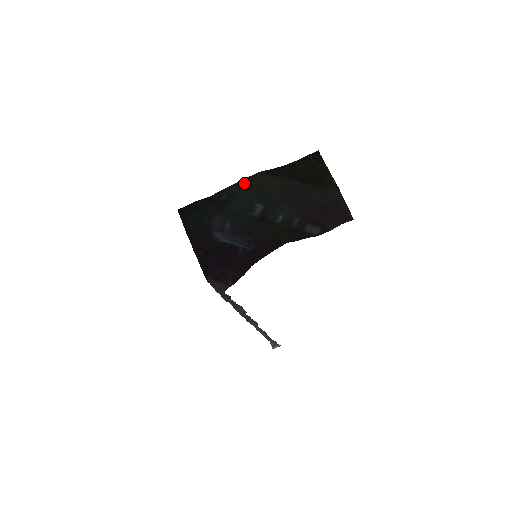
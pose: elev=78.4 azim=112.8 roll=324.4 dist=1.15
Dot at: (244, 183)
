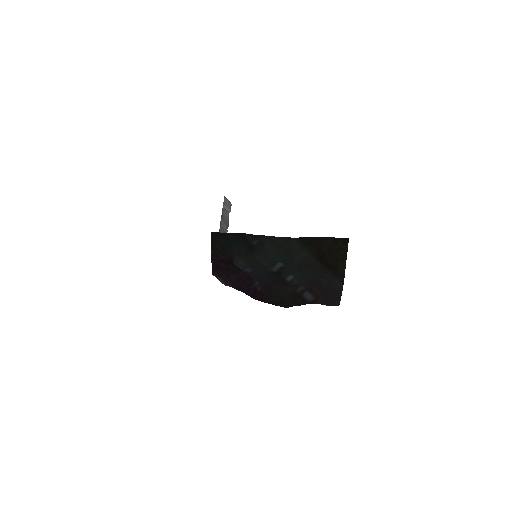
Dot at: (277, 241)
